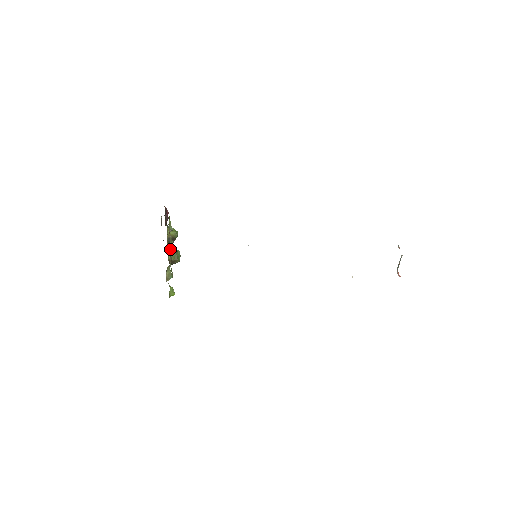
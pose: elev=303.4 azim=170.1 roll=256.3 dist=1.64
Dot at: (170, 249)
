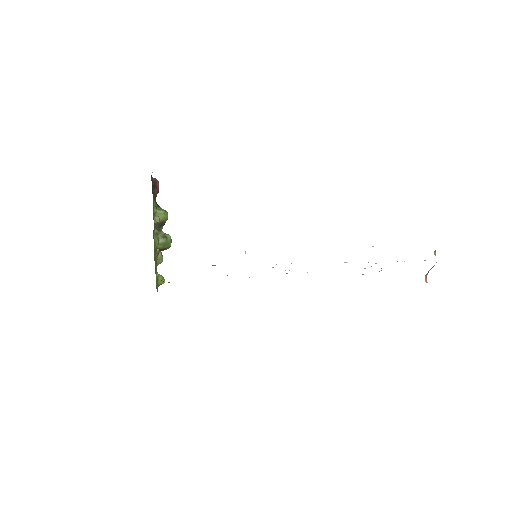
Dot at: occluded
